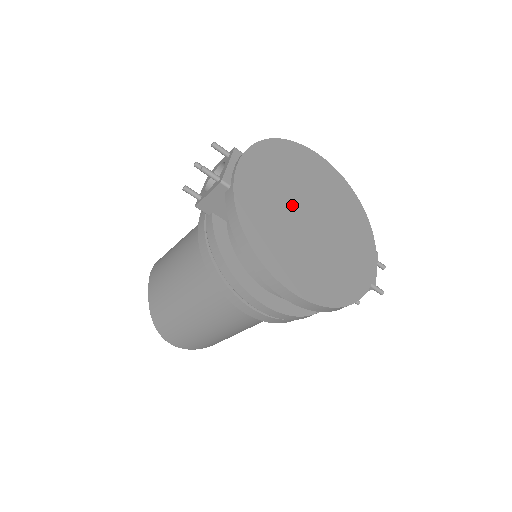
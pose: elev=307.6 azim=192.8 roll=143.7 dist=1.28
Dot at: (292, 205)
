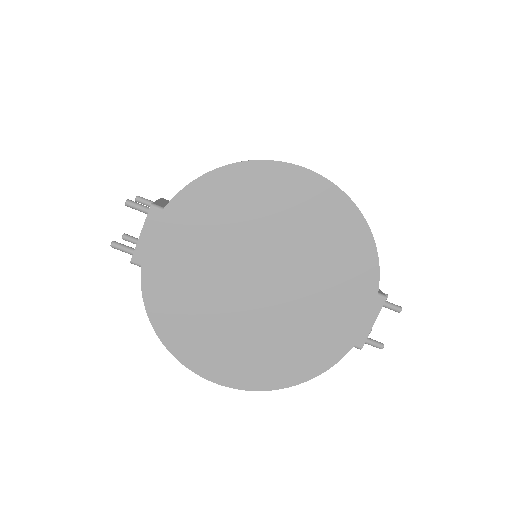
Dot at: (230, 272)
